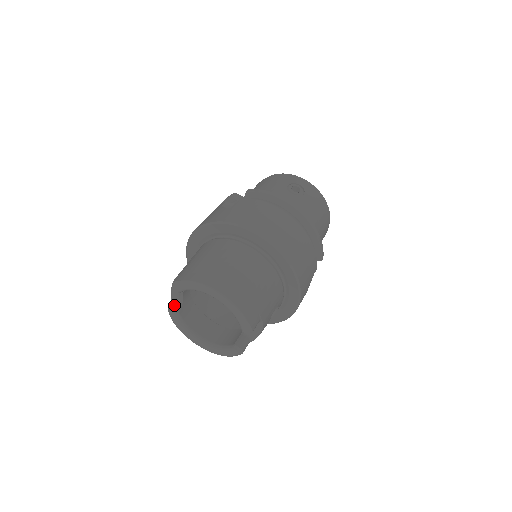
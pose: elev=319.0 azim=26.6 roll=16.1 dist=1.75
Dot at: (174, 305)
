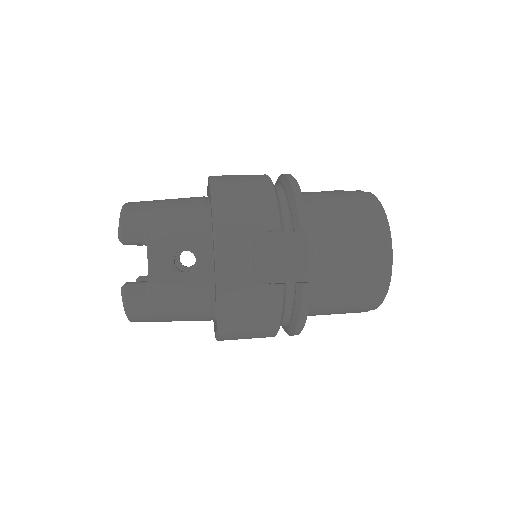
Dot at: (142, 276)
